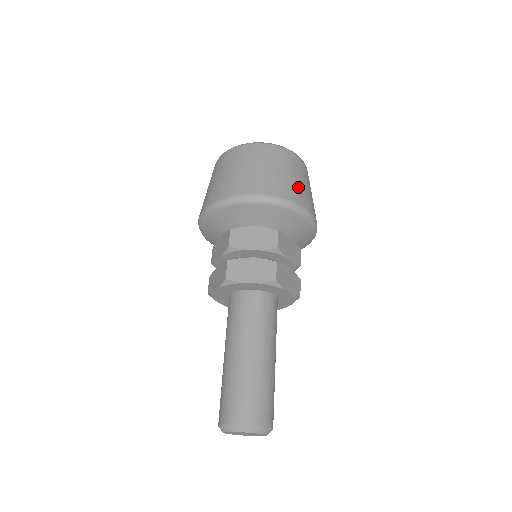
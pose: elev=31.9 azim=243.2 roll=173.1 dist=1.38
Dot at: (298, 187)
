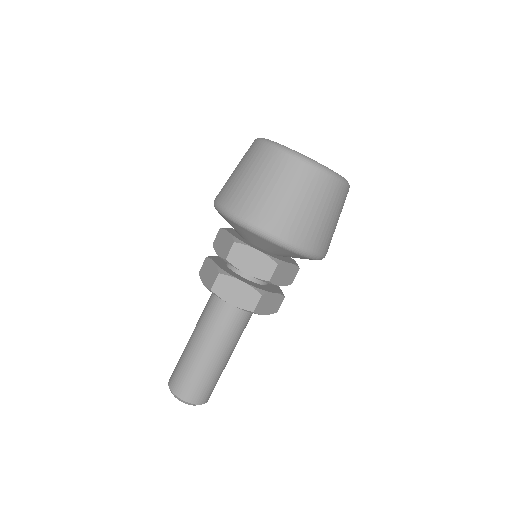
Dot at: occluded
